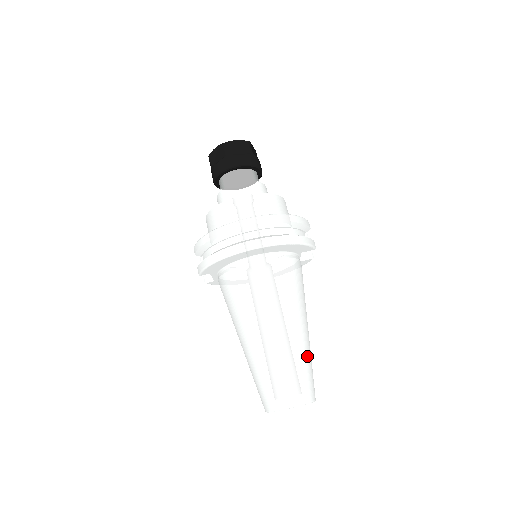
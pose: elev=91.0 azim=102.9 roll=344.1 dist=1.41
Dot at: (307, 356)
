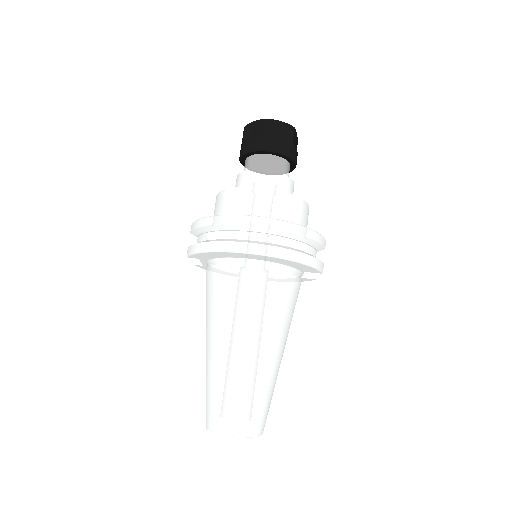
Dot at: (270, 386)
